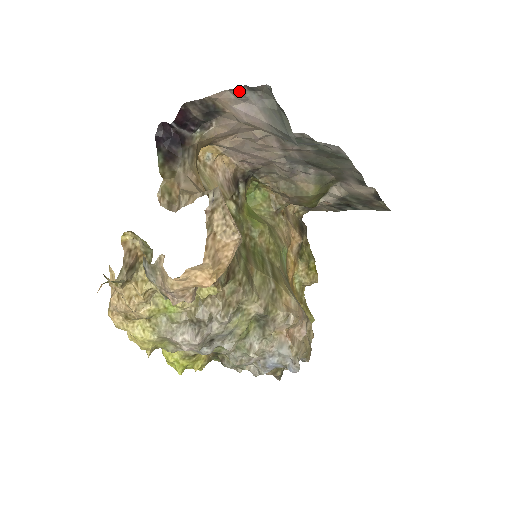
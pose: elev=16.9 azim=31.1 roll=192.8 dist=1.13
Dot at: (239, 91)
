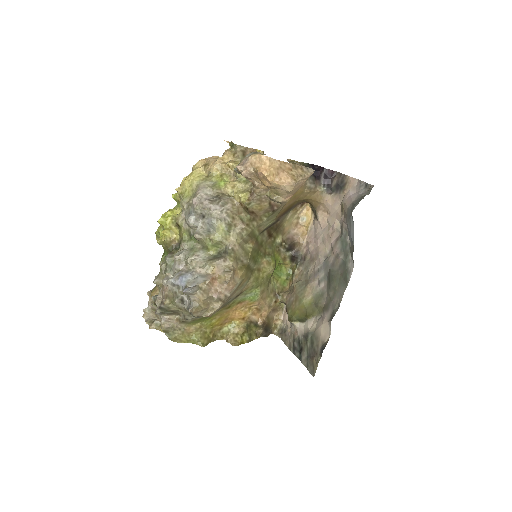
Dot at: (361, 184)
